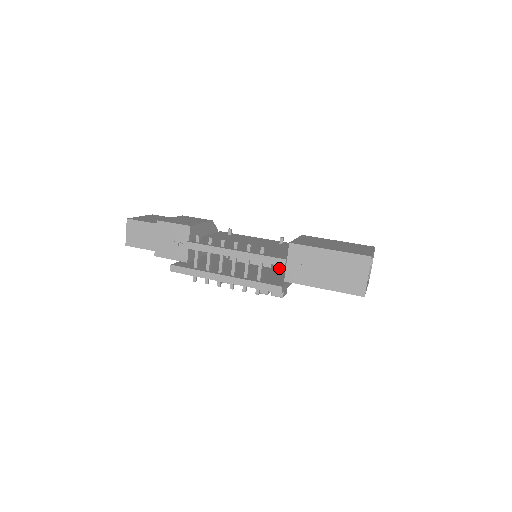
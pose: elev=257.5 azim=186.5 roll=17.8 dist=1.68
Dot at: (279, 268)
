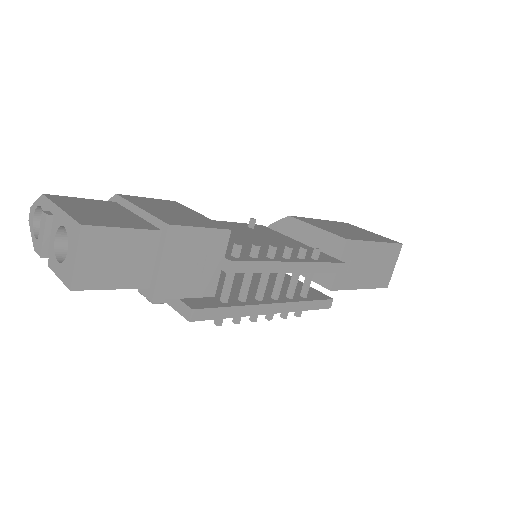
Dot at: occluded
